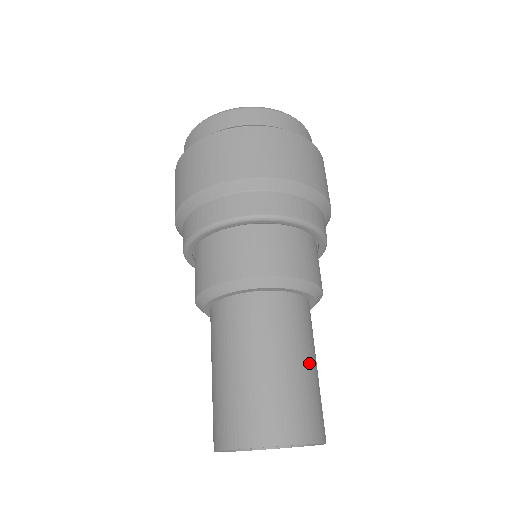
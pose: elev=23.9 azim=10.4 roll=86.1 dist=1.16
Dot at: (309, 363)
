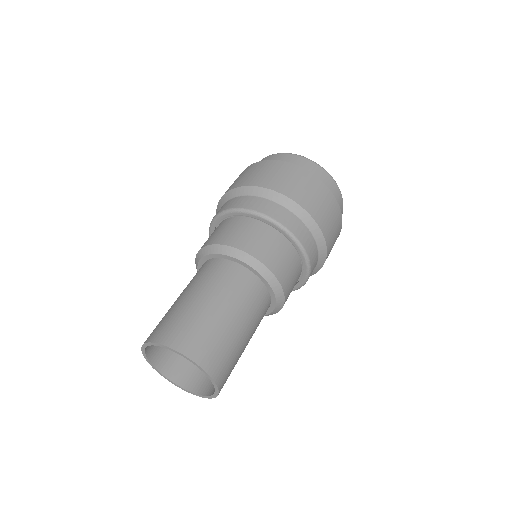
Dot at: (247, 344)
